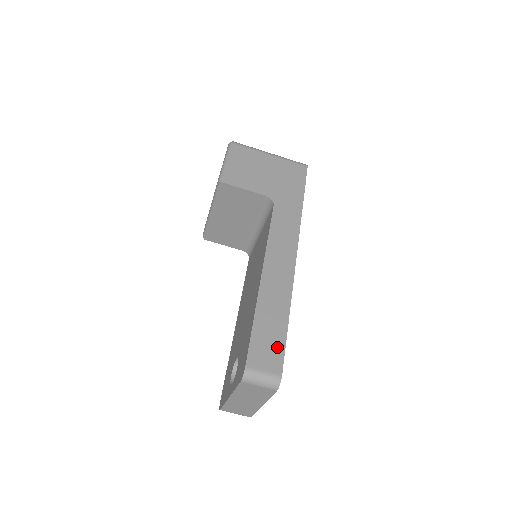
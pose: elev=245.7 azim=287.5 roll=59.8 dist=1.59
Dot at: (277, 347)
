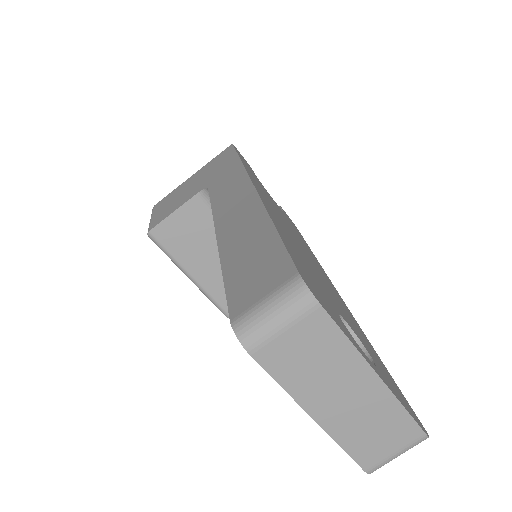
Dot at: (271, 258)
